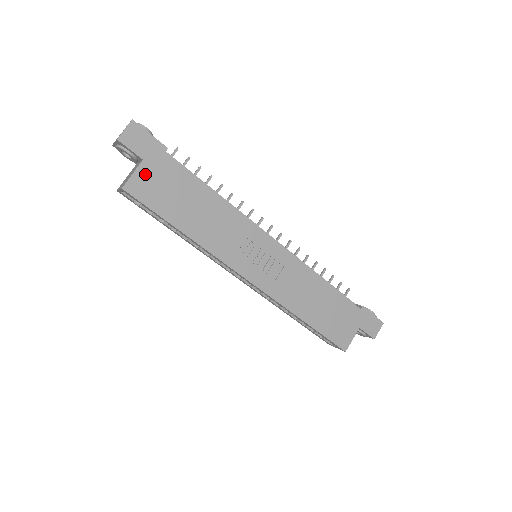
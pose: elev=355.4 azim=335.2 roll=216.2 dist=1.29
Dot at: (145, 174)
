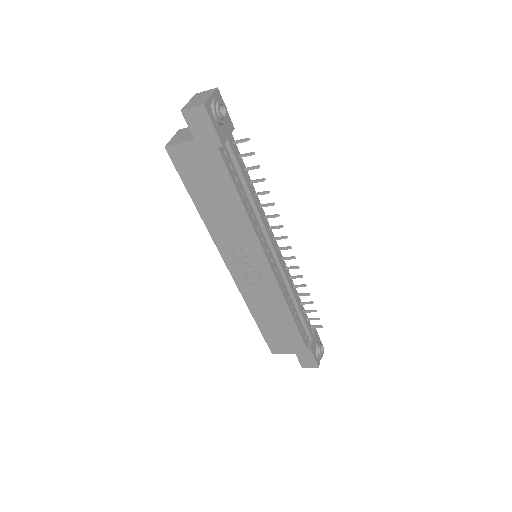
Dot at: (190, 151)
